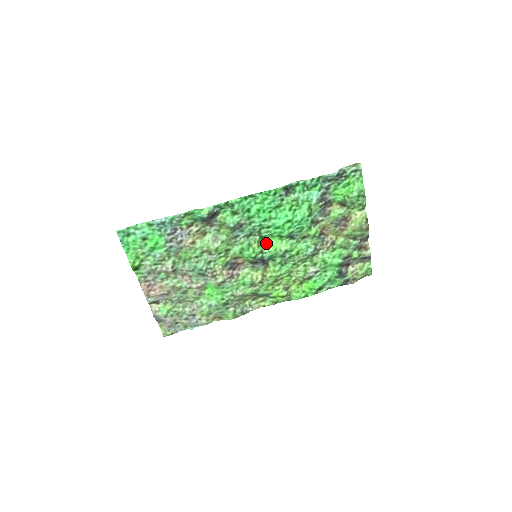
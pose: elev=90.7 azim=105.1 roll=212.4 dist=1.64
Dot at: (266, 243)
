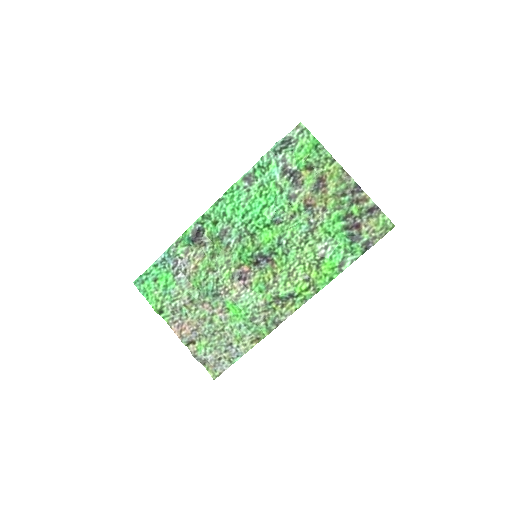
Dot at: (259, 240)
